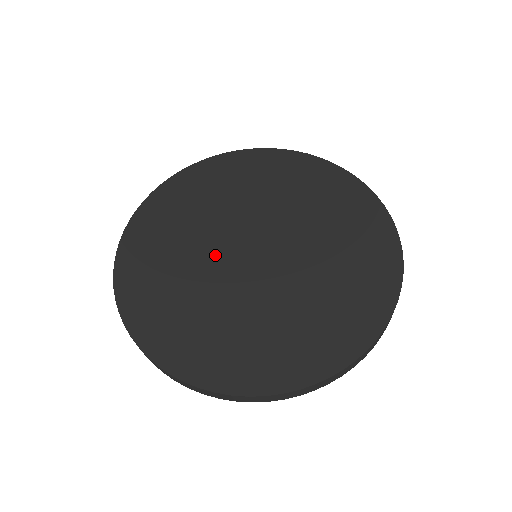
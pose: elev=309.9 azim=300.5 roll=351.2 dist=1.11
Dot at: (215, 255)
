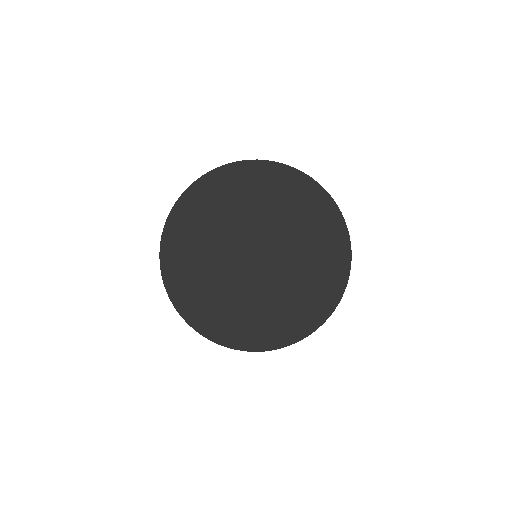
Dot at: (232, 269)
